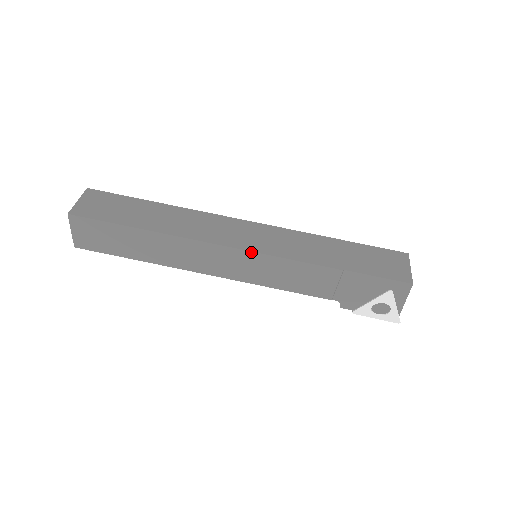
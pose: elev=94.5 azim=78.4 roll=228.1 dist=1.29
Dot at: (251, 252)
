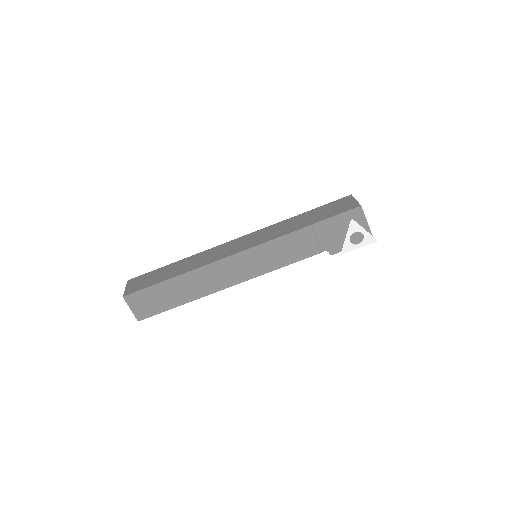
Dot at: (248, 250)
